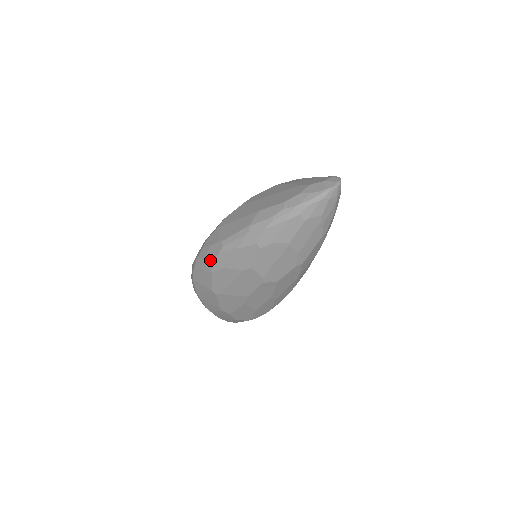
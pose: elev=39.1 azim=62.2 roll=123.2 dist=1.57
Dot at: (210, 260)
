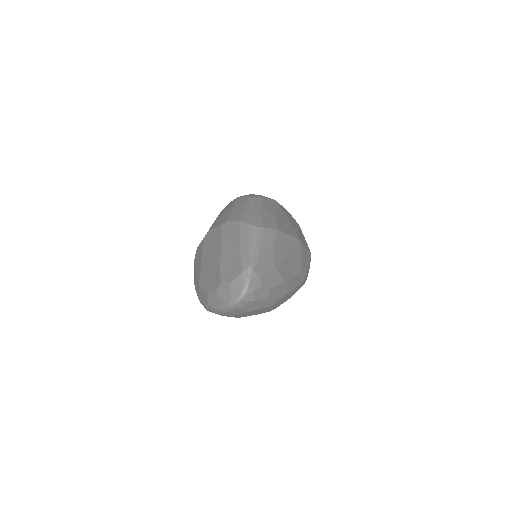
Dot at: occluded
